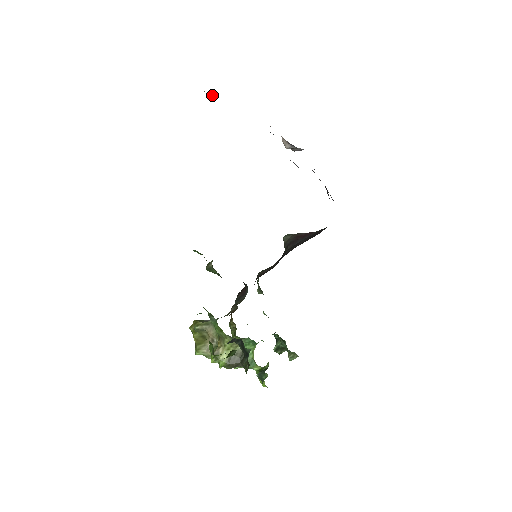
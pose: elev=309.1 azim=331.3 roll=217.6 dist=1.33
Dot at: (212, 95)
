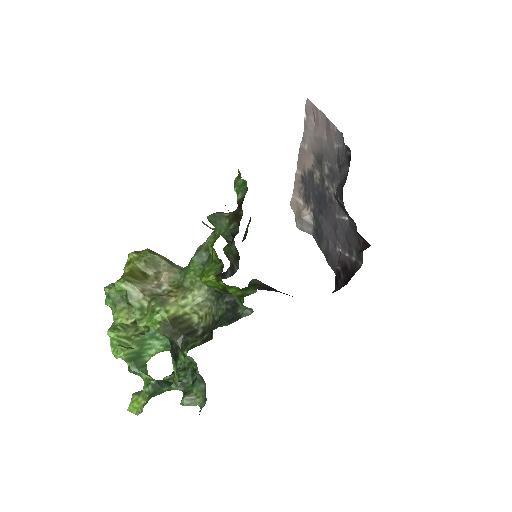
Dot at: (306, 121)
